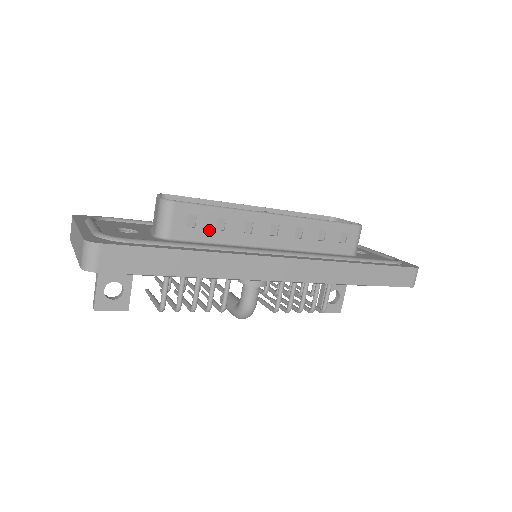
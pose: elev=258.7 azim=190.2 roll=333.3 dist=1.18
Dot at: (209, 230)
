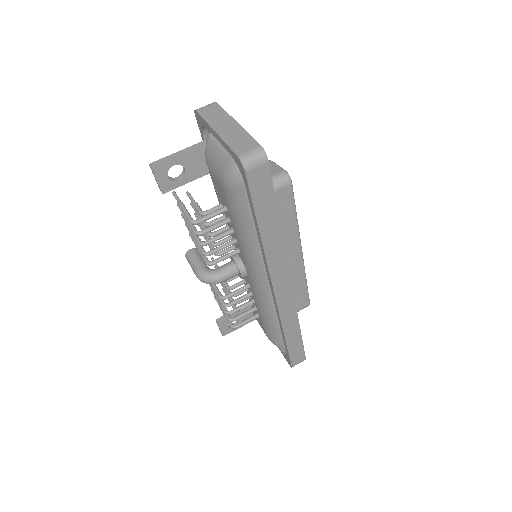
Dot at: occluded
